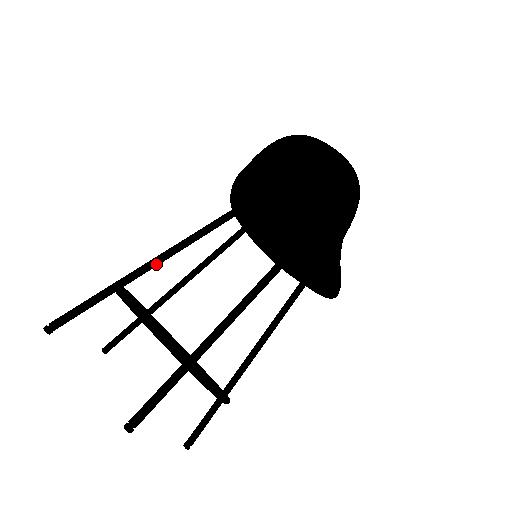
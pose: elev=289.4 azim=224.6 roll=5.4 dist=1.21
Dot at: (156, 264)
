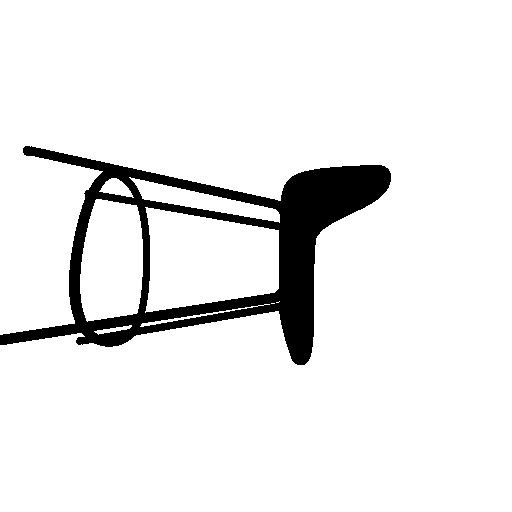
Dot at: (179, 207)
